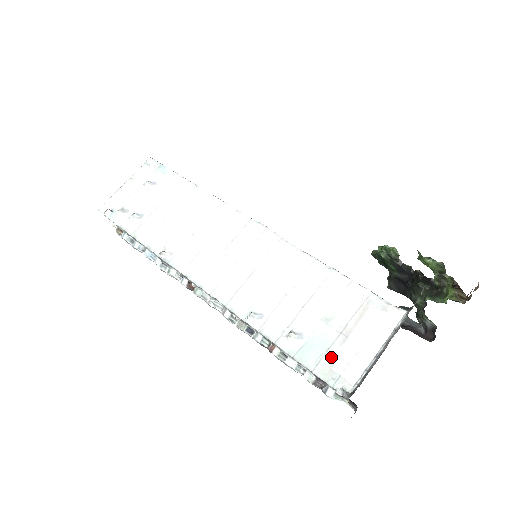
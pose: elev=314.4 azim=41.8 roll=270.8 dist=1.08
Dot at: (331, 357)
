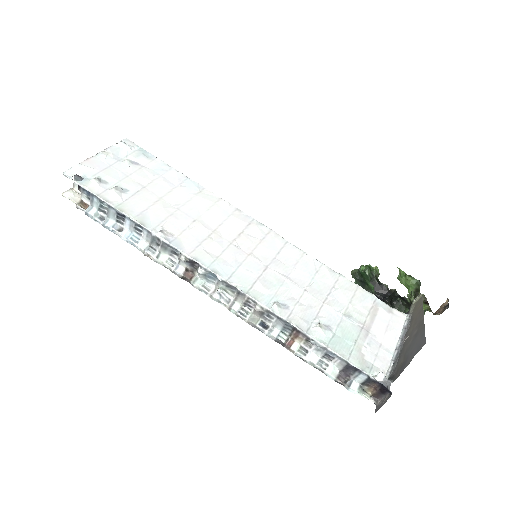
Dot at: (360, 348)
